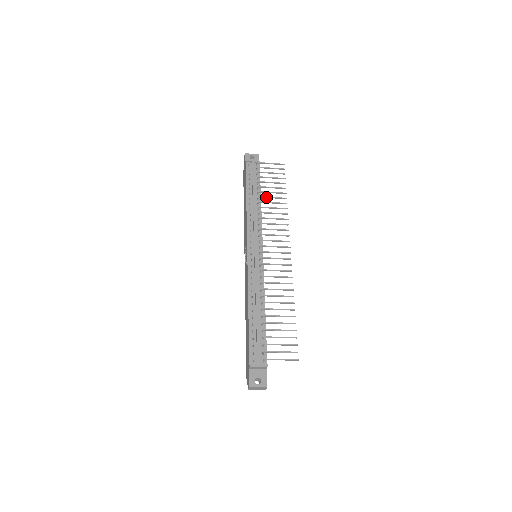
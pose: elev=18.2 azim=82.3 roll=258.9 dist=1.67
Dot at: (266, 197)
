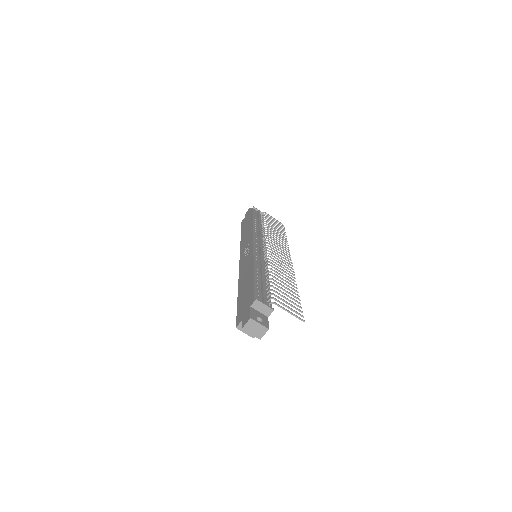
Dot at: (271, 228)
